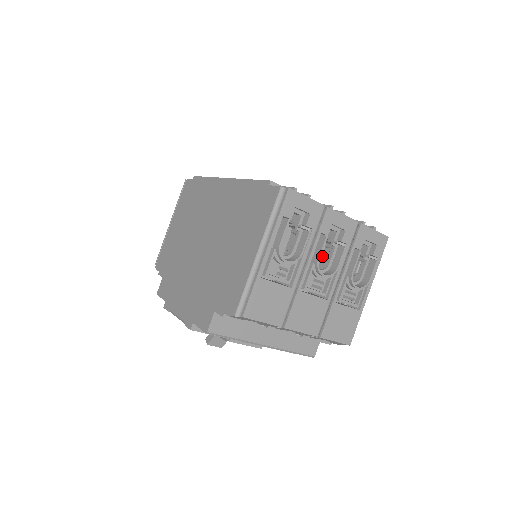
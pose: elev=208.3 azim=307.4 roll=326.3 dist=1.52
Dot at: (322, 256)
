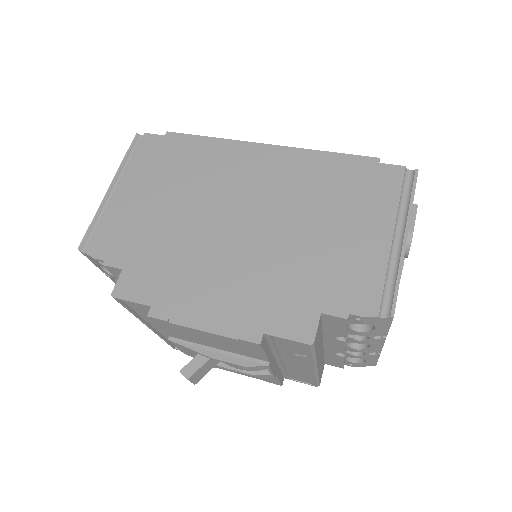
Dot at: occluded
